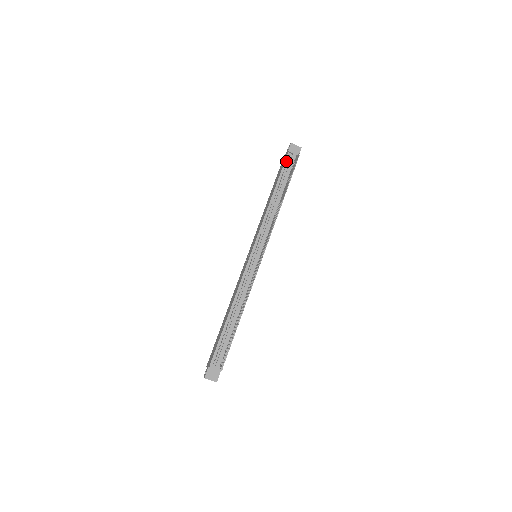
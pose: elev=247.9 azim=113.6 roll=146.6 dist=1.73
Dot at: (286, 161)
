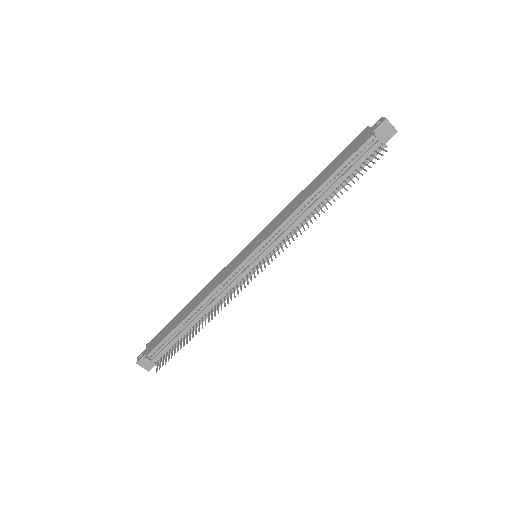
Dot at: (362, 147)
